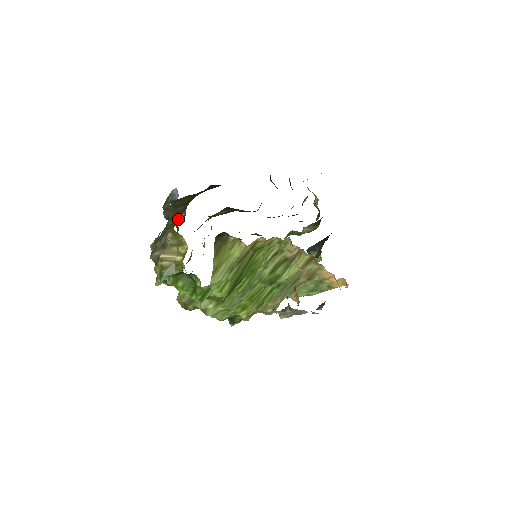
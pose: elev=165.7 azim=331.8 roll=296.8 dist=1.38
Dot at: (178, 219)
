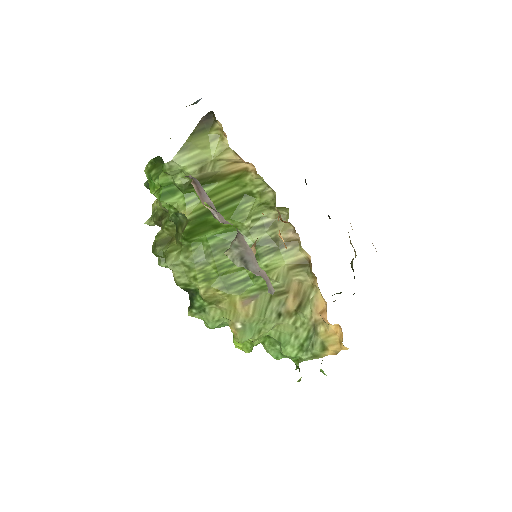
Dot at: occluded
